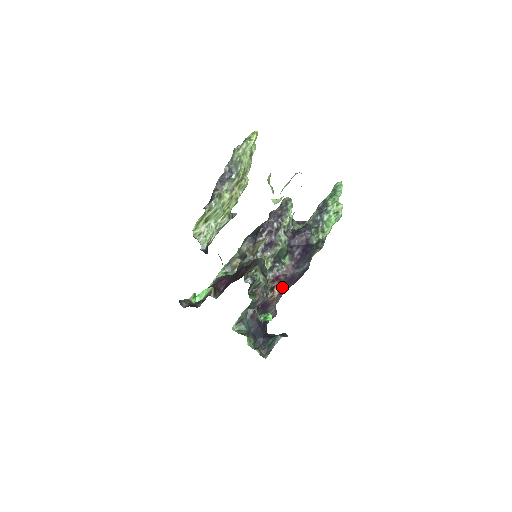
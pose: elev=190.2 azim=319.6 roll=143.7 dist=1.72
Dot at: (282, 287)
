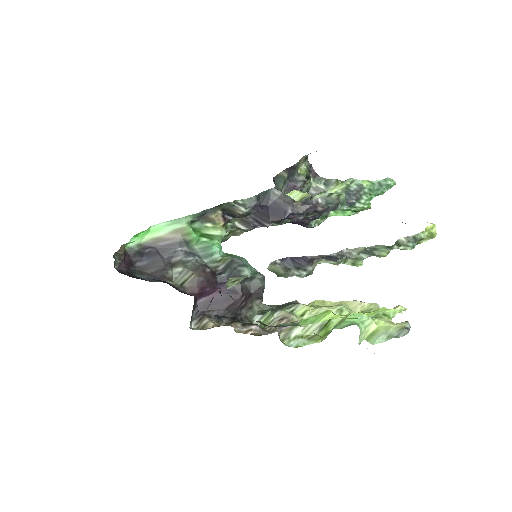
Dot at: occluded
